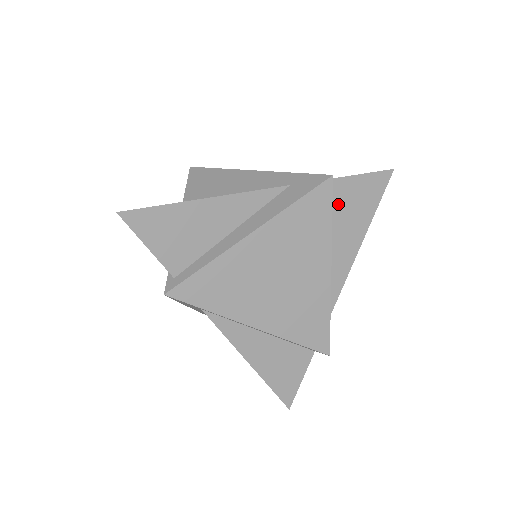
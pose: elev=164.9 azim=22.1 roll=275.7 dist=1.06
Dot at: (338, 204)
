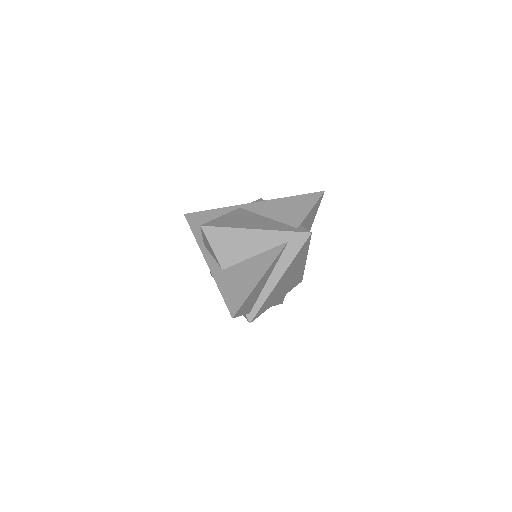
Dot at: (304, 227)
